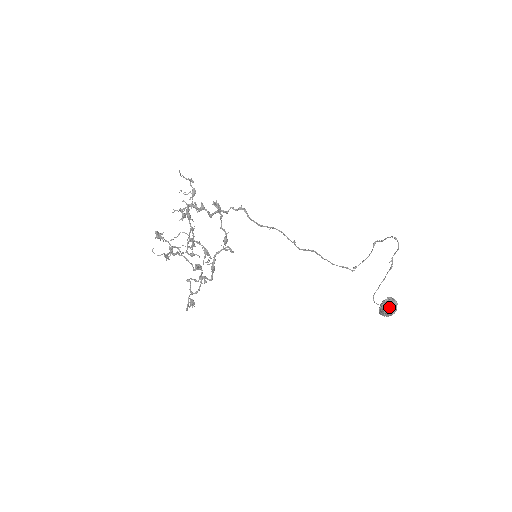
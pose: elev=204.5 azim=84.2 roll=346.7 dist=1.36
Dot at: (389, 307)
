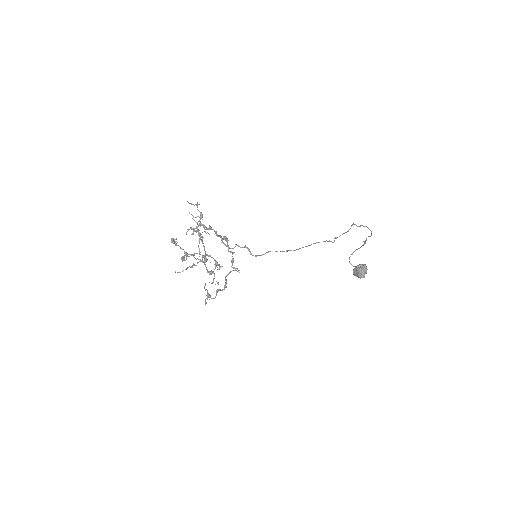
Dot at: (360, 274)
